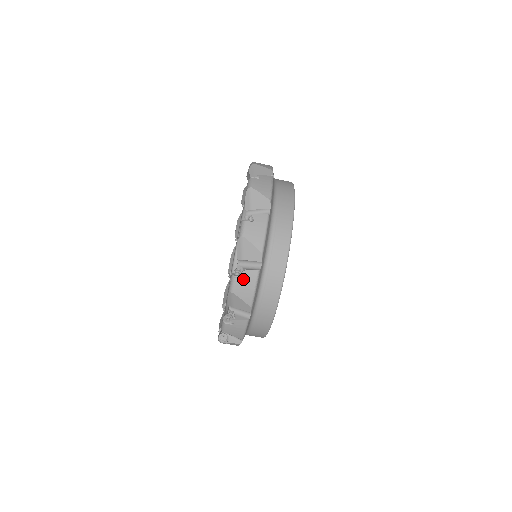
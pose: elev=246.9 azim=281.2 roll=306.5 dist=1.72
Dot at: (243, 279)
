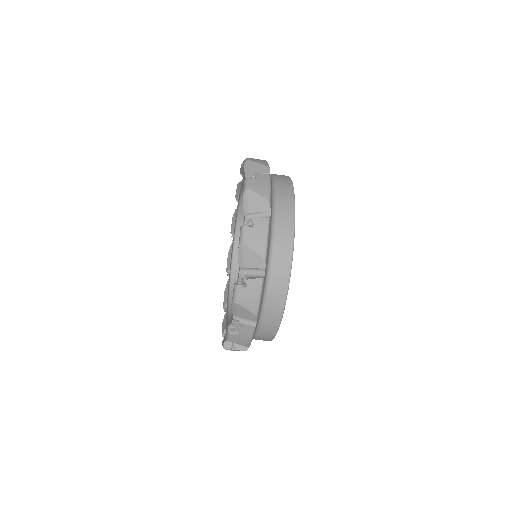
Dot at: (247, 288)
